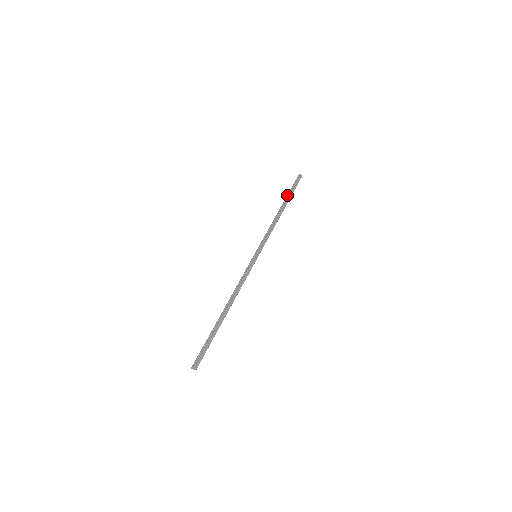
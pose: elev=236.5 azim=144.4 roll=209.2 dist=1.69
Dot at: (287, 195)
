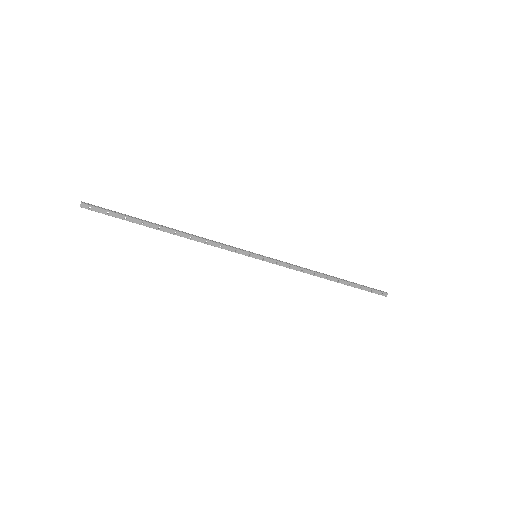
Dot at: occluded
